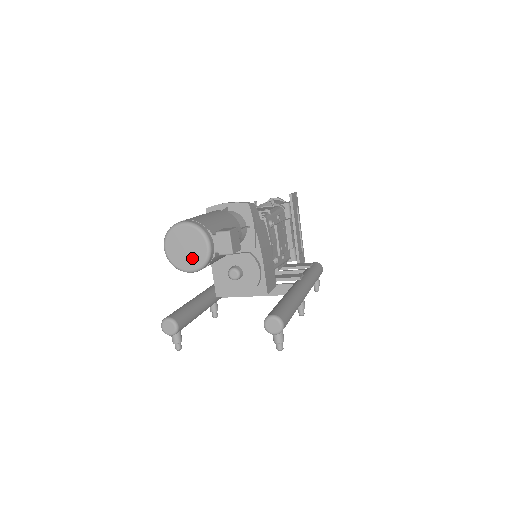
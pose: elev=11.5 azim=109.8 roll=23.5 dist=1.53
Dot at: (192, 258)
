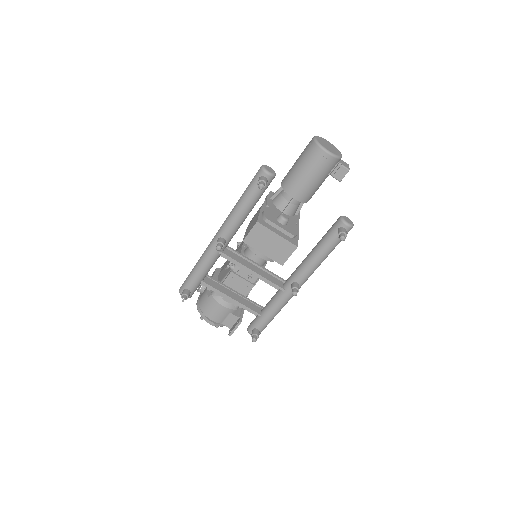
Dot at: (332, 150)
